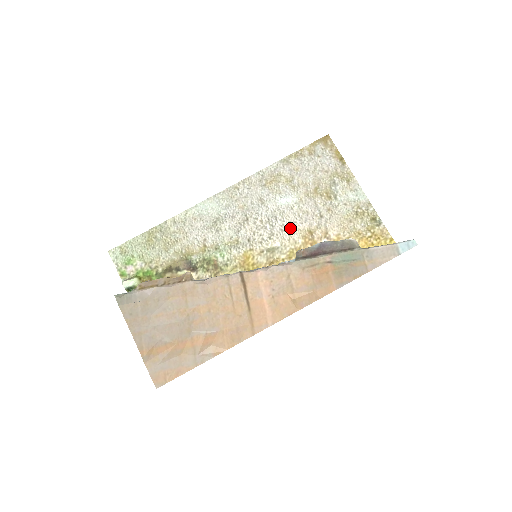
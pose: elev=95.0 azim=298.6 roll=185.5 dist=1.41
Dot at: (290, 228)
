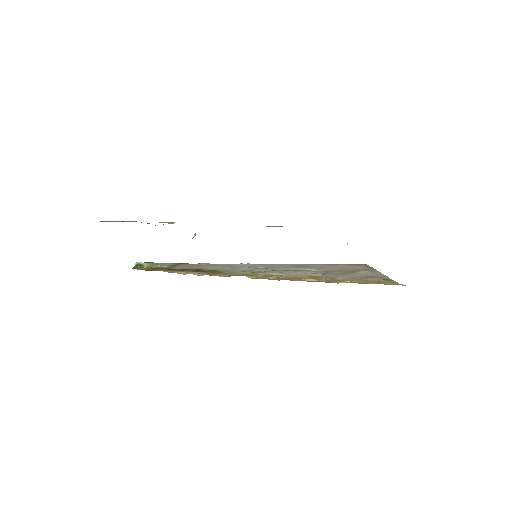
Dot at: (300, 274)
